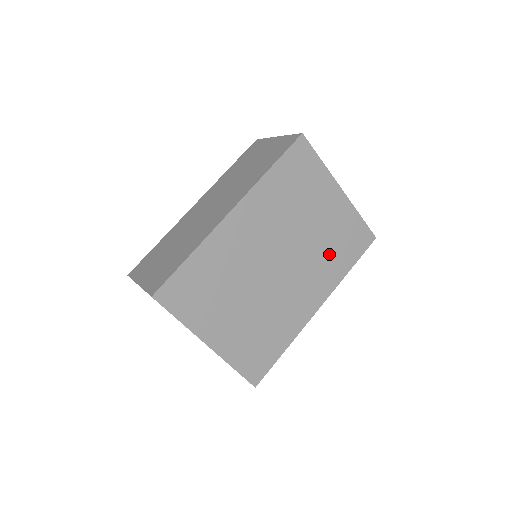
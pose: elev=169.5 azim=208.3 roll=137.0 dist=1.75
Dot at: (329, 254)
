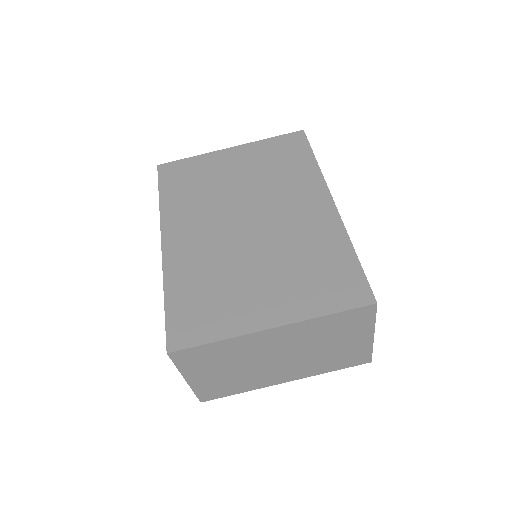
Dot at: (281, 174)
